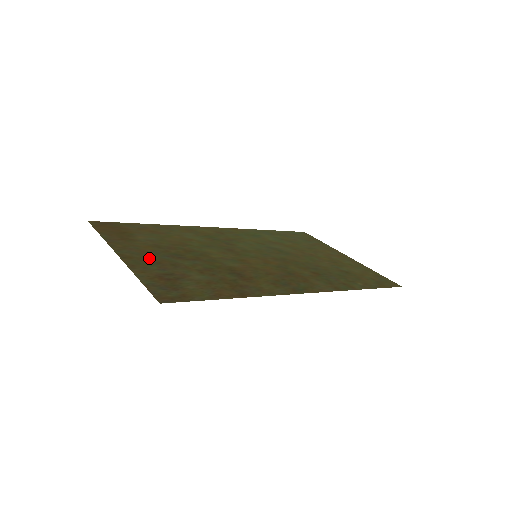
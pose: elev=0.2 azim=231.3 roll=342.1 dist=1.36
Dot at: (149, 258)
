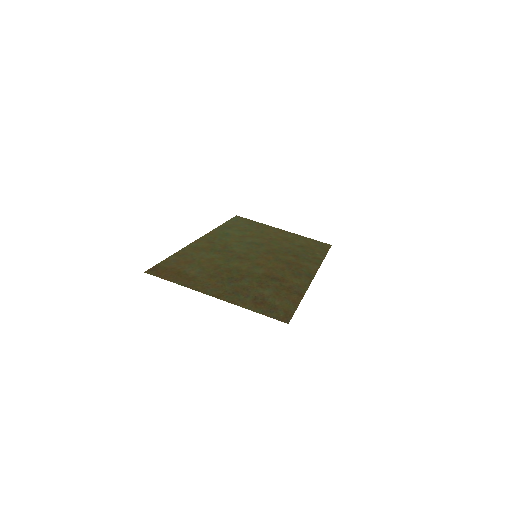
Dot at: (227, 290)
